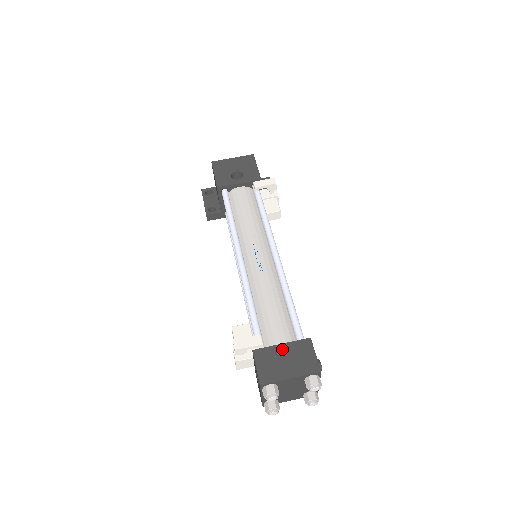
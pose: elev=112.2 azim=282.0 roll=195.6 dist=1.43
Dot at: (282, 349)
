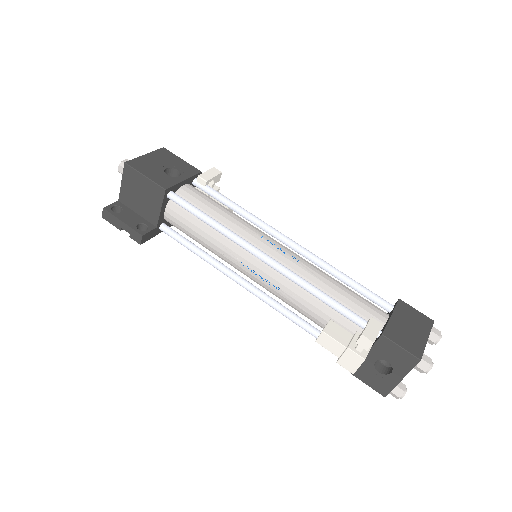
Dot at: (397, 319)
